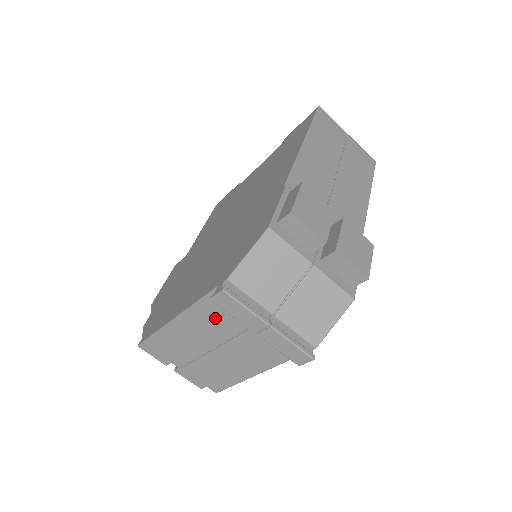
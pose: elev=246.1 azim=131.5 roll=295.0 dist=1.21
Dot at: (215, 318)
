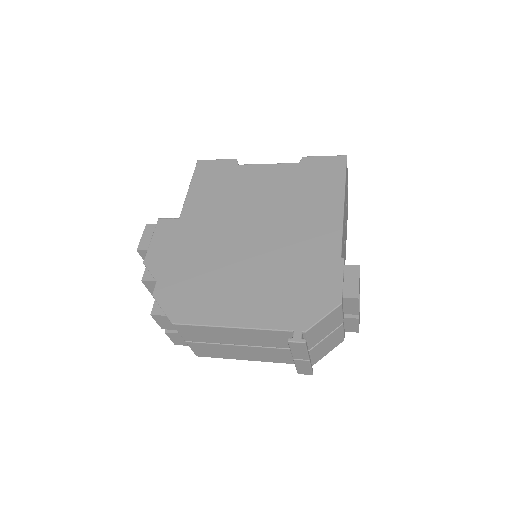
Dot at: (264, 338)
